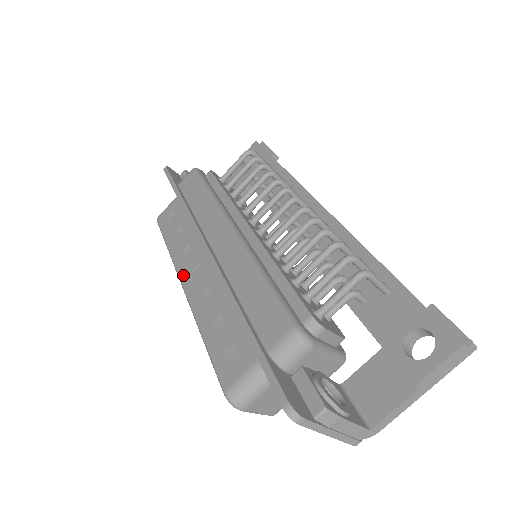
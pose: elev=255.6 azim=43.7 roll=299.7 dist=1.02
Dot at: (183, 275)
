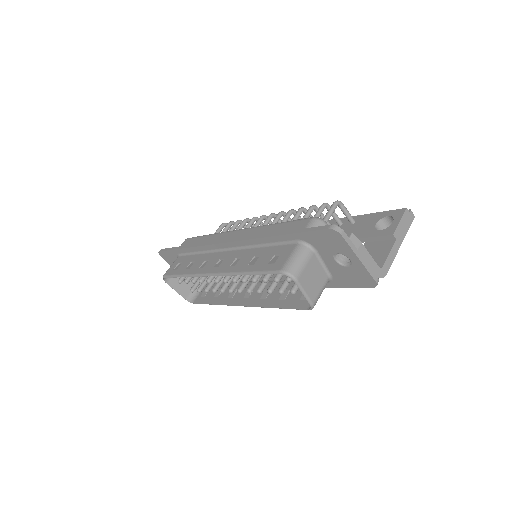
Dot at: (209, 270)
